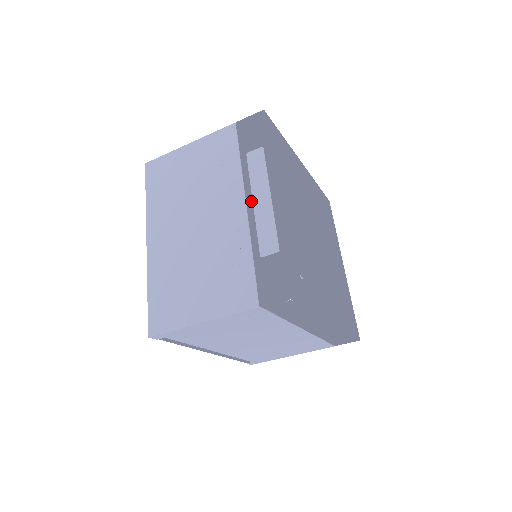
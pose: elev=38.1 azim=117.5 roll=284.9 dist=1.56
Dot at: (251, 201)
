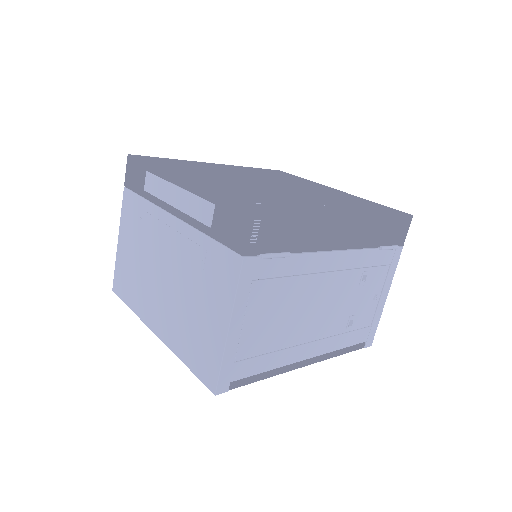
Dot at: (172, 208)
